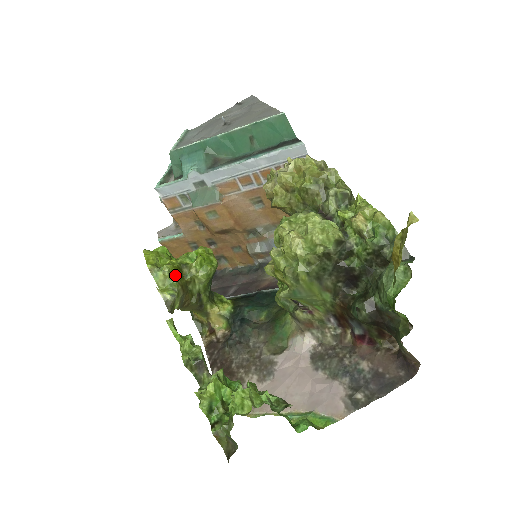
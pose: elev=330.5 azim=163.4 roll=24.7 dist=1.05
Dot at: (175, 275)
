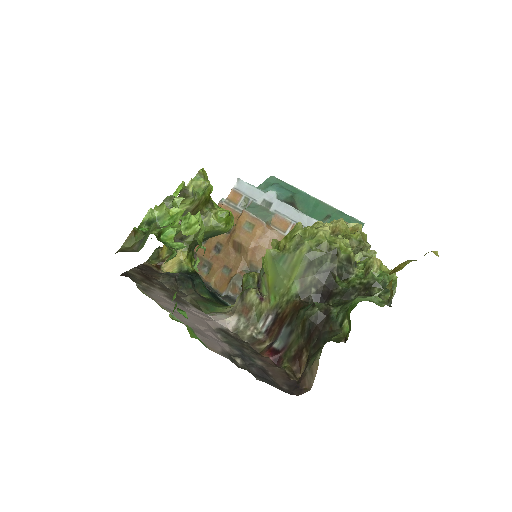
Dot at: (205, 194)
